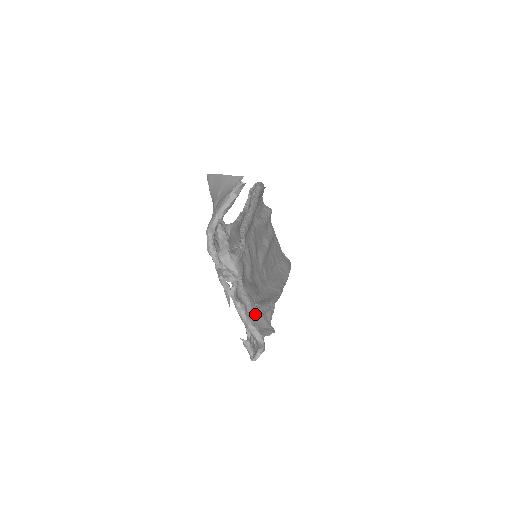
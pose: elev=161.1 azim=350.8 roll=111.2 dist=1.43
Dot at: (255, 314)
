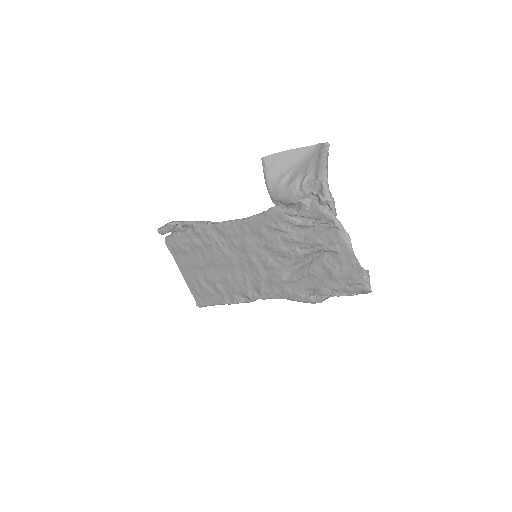
Dot at: occluded
